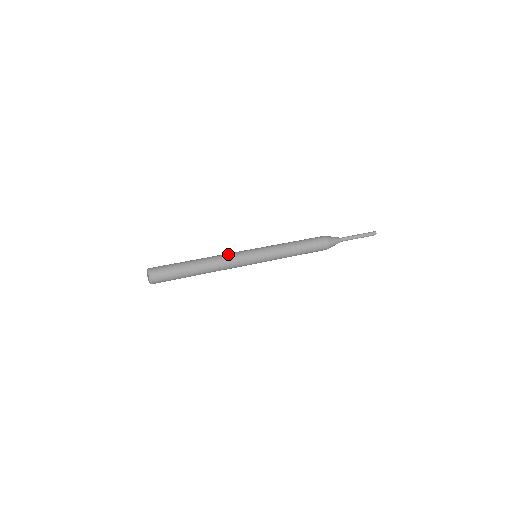
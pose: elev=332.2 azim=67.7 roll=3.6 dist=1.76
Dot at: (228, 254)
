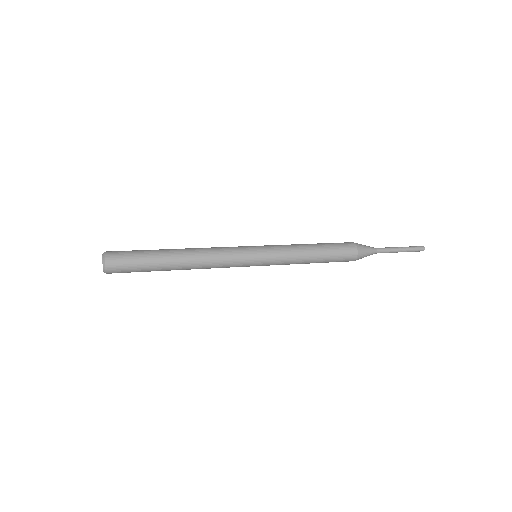
Dot at: (216, 247)
